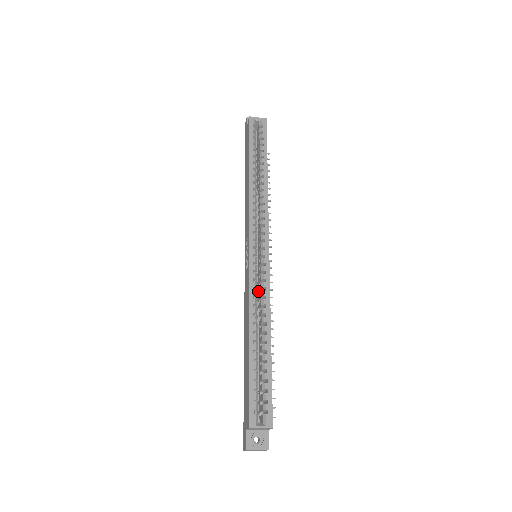
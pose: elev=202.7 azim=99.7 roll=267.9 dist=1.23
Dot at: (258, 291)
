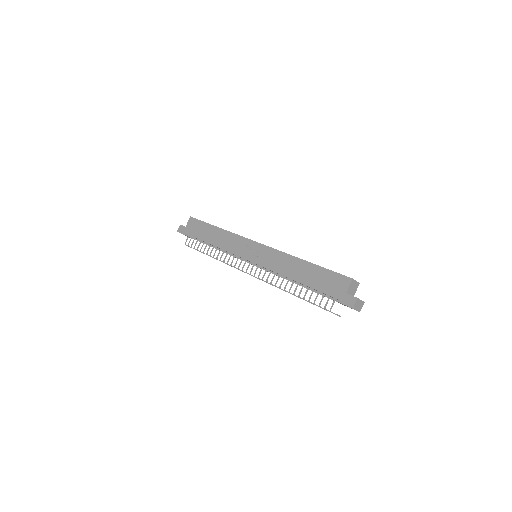
Dot at: occluded
